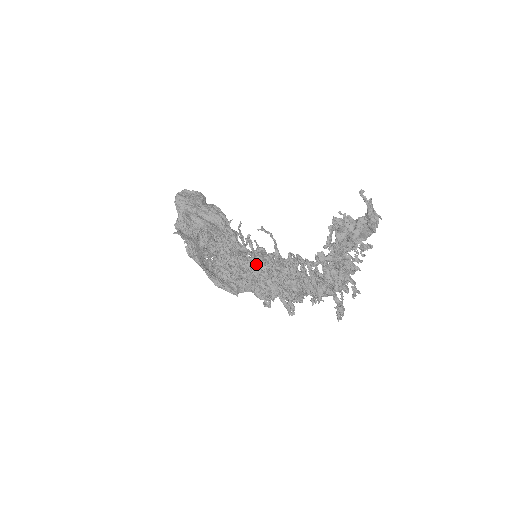
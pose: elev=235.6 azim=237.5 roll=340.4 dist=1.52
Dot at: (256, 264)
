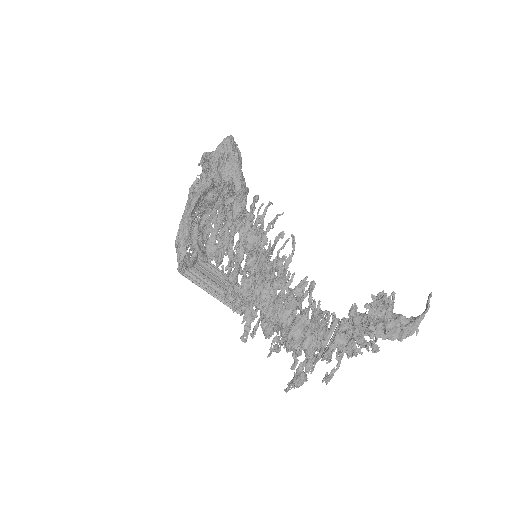
Dot at: (278, 257)
